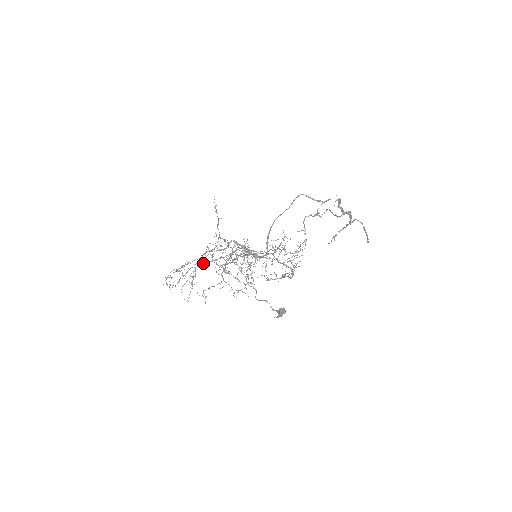
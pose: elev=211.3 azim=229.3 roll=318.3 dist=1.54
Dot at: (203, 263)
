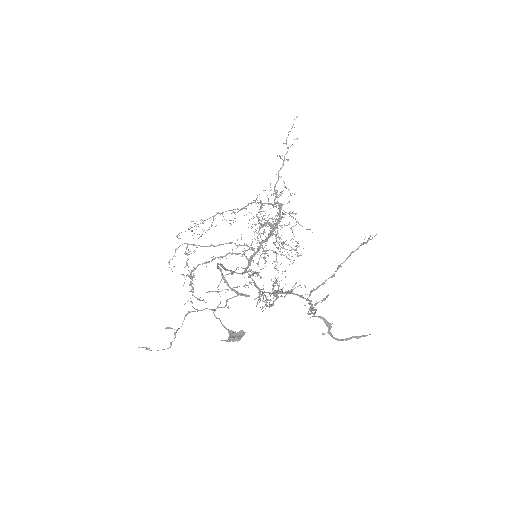
Dot at: (194, 244)
